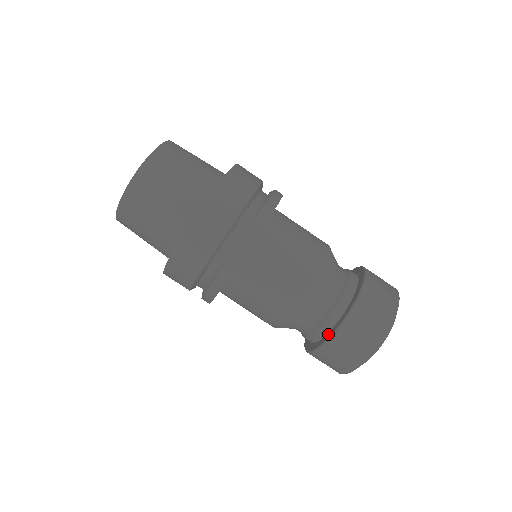
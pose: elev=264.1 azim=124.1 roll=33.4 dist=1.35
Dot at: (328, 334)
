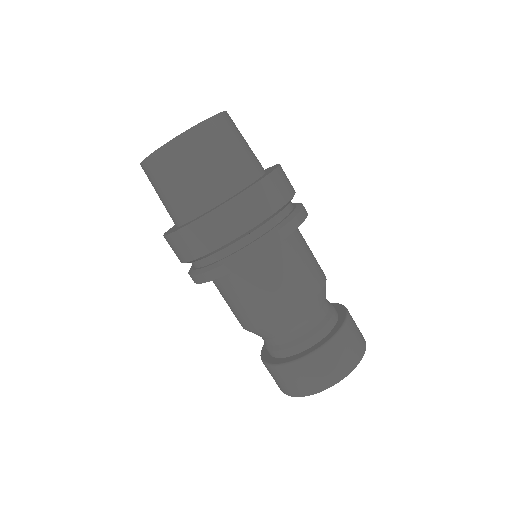
Dot at: (272, 359)
